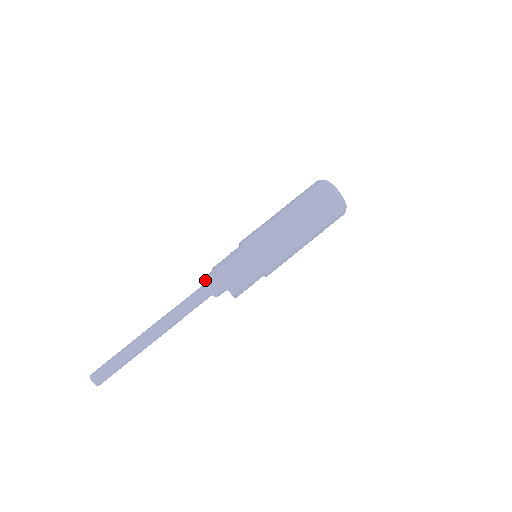
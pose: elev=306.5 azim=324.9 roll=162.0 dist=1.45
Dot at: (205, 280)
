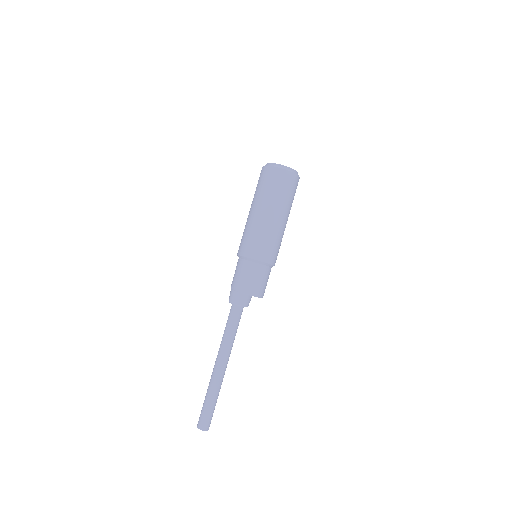
Dot at: (236, 302)
